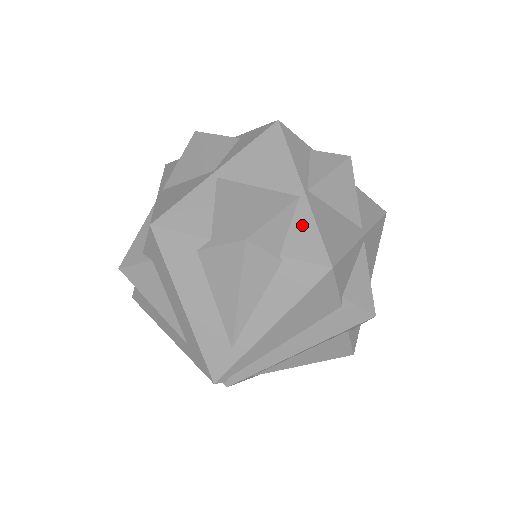
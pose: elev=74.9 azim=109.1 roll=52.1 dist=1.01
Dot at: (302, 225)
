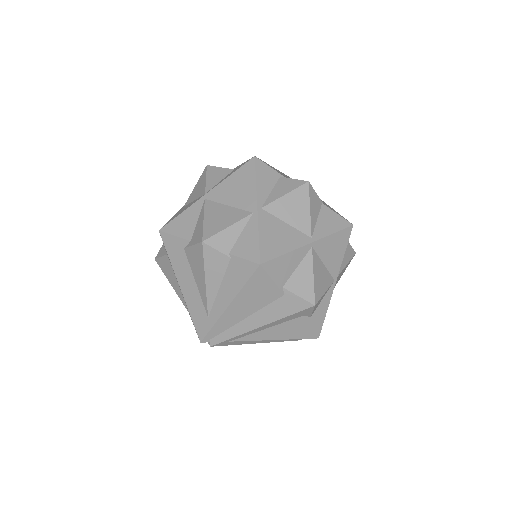
Dot at: (249, 233)
